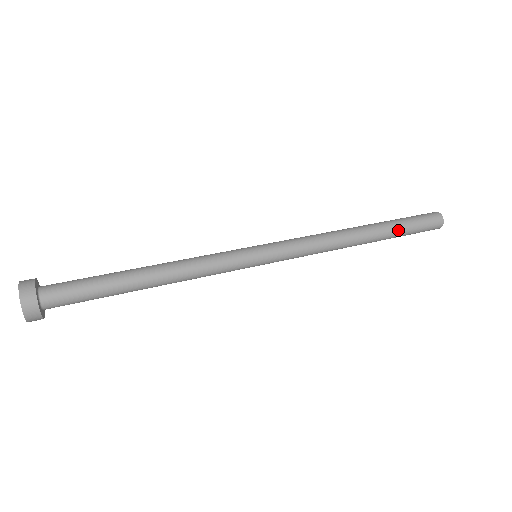
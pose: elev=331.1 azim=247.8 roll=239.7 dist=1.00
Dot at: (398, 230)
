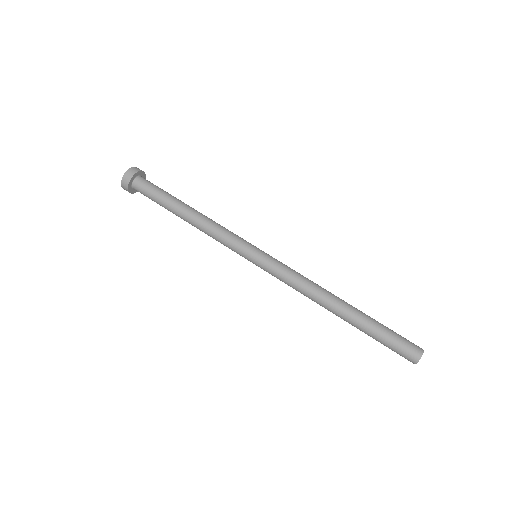
Dot at: (371, 327)
